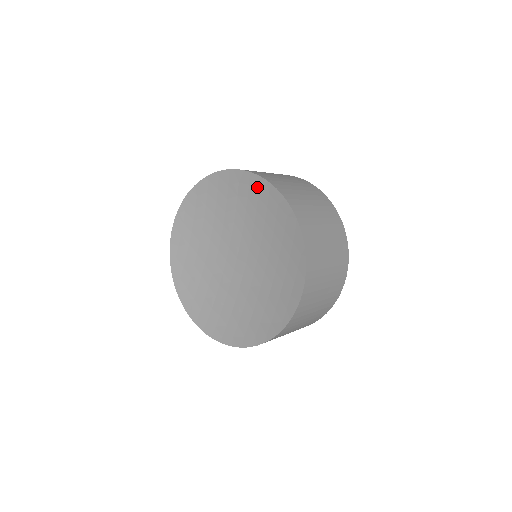
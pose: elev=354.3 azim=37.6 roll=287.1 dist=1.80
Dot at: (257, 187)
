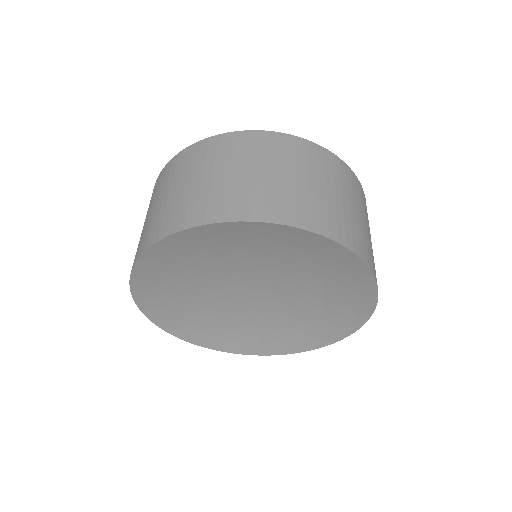
Dot at: (259, 231)
